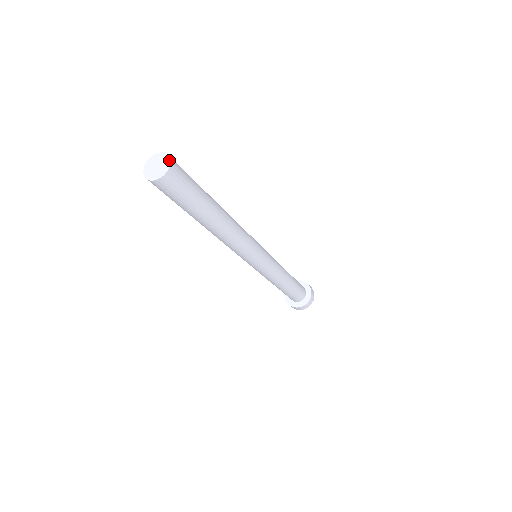
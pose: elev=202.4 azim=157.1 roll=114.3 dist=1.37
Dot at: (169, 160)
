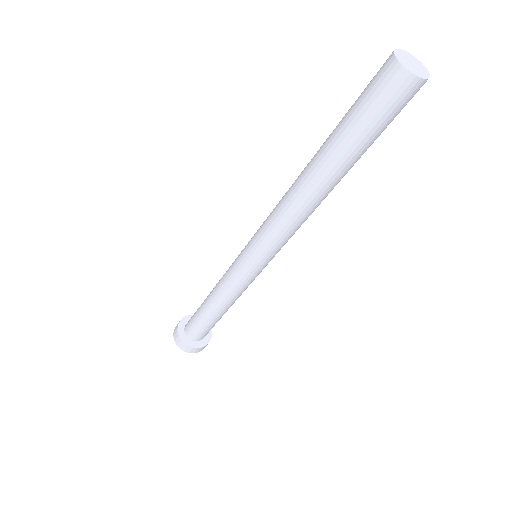
Dot at: (428, 77)
